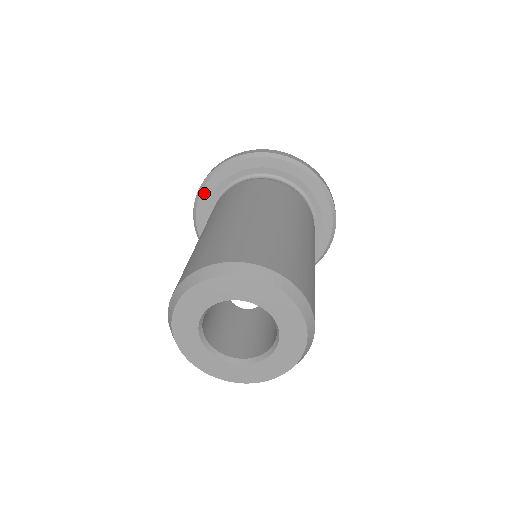
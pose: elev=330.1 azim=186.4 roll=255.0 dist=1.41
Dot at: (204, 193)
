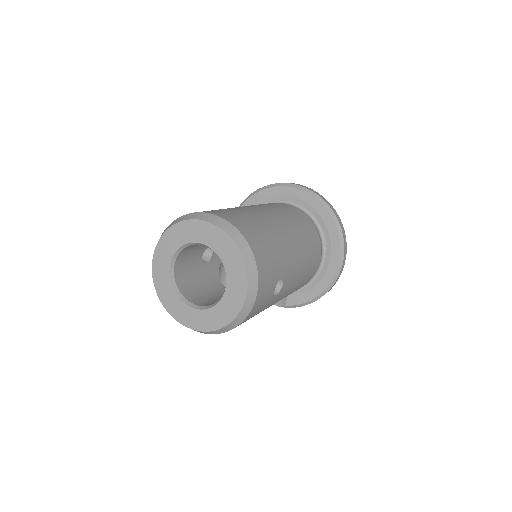
Dot at: occluded
